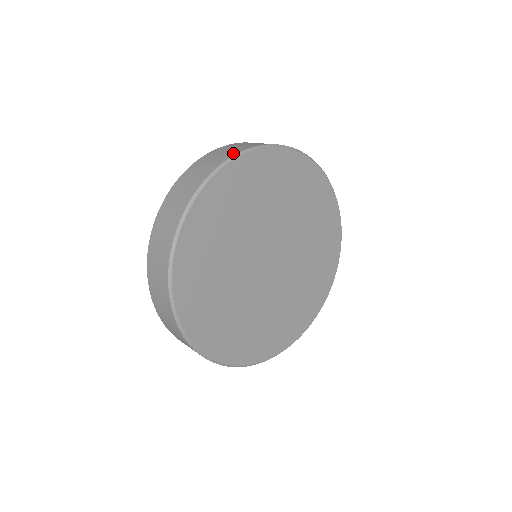
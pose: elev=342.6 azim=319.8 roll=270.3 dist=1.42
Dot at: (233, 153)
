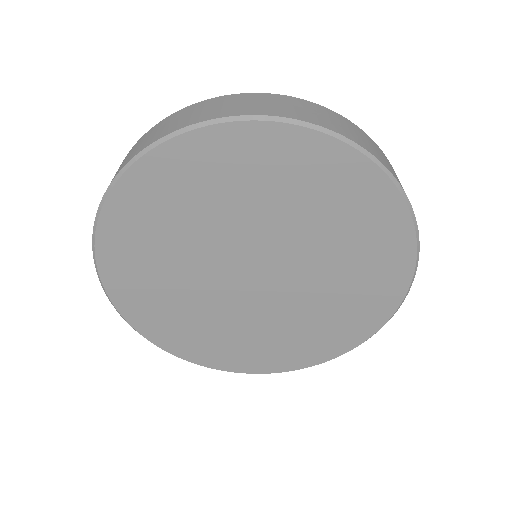
Dot at: (327, 125)
